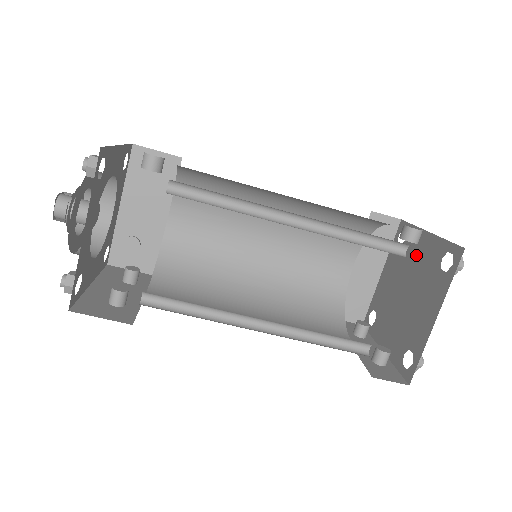
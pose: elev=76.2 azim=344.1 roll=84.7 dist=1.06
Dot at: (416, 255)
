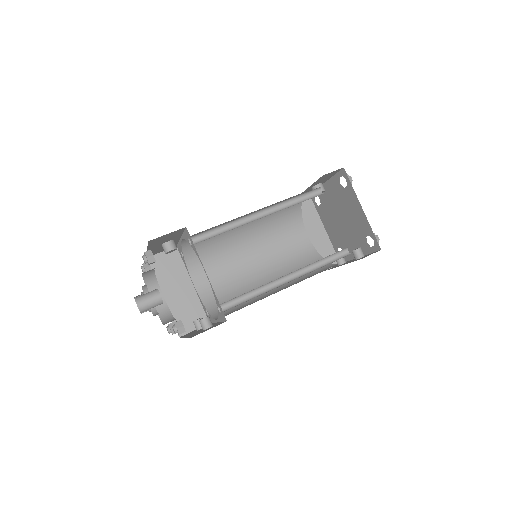
Dot at: (330, 198)
